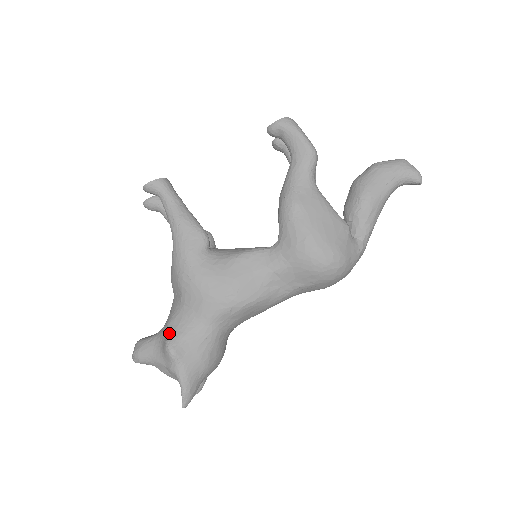
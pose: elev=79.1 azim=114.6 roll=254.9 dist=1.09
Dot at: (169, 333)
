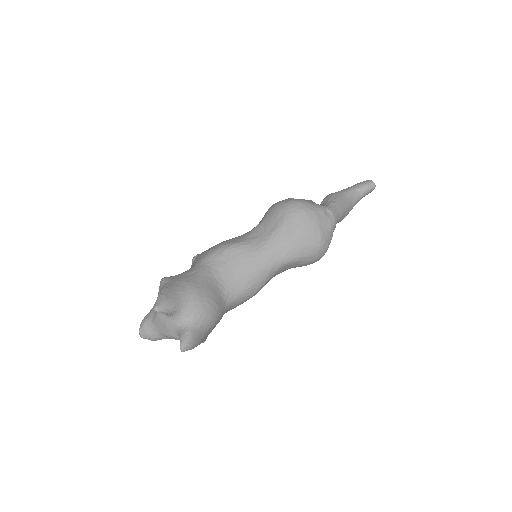
Dot at: occluded
